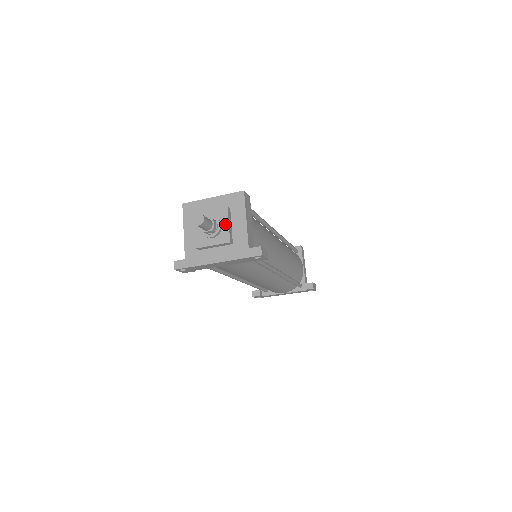
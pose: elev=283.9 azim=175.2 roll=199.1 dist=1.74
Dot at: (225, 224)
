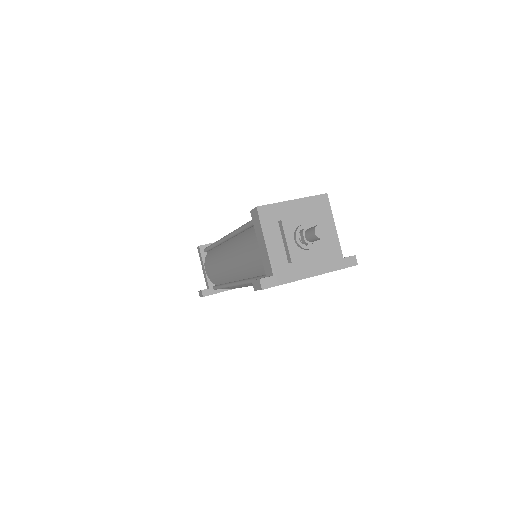
Dot at: occluded
